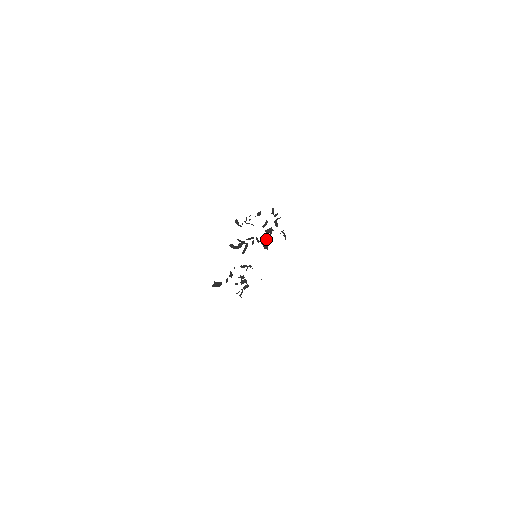
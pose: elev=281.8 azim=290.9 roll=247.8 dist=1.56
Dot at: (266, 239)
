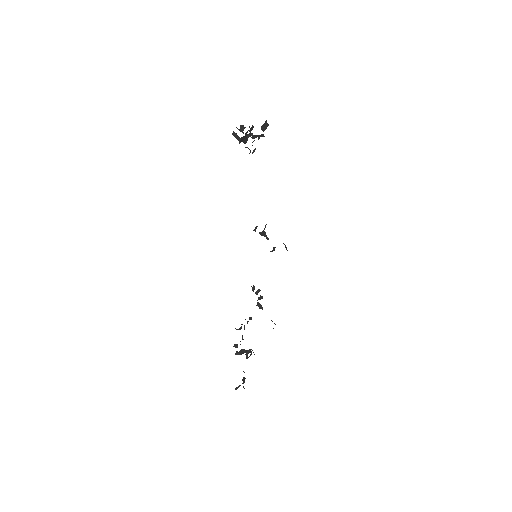
Dot at: occluded
